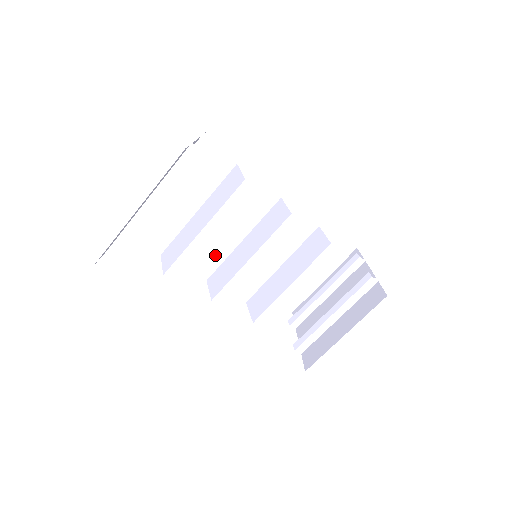
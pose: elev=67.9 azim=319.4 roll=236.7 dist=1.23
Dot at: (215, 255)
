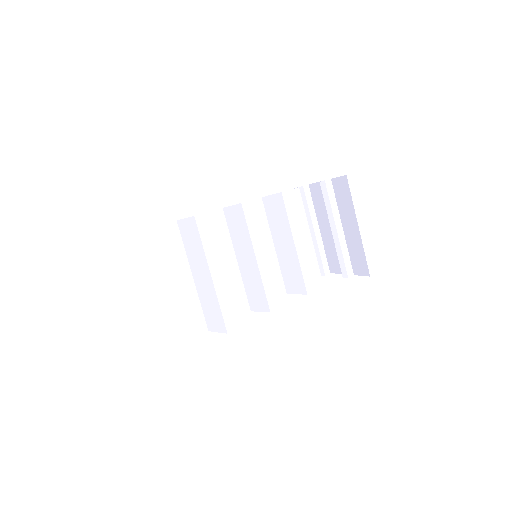
Dot at: occluded
